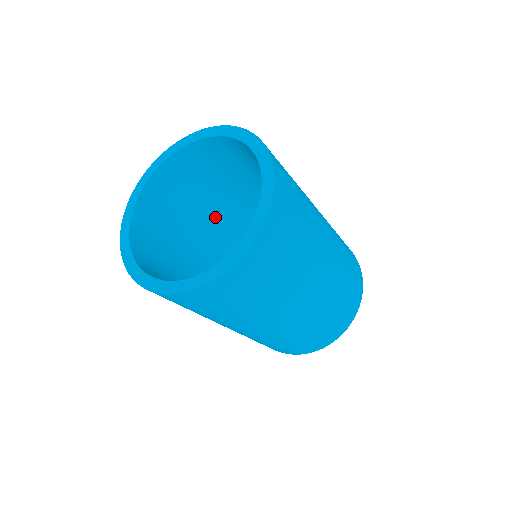
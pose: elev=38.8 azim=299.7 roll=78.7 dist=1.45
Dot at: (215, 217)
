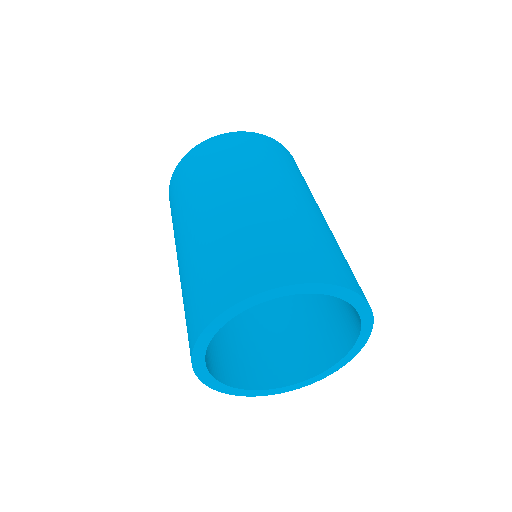
Dot at: occluded
